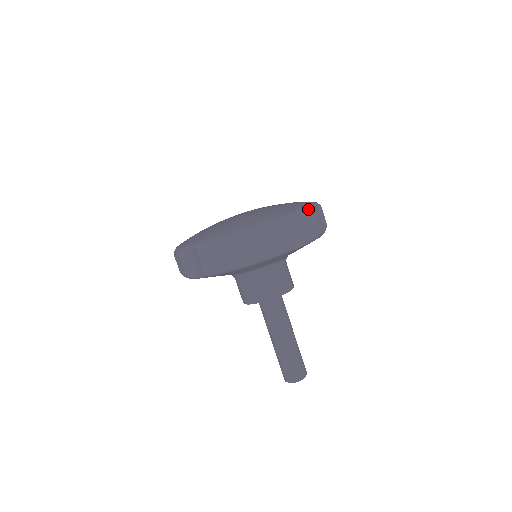
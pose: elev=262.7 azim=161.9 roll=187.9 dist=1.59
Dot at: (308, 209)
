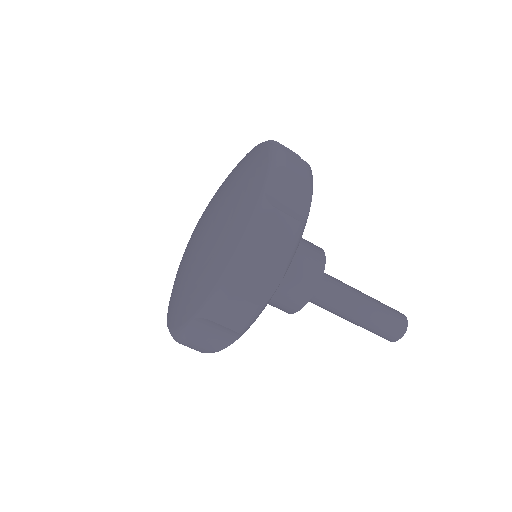
Dot at: (277, 154)
